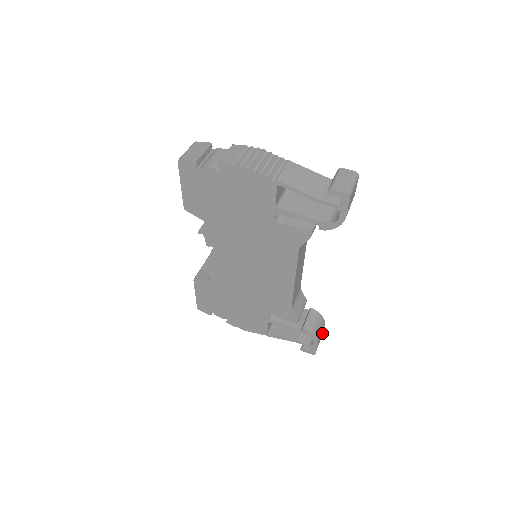
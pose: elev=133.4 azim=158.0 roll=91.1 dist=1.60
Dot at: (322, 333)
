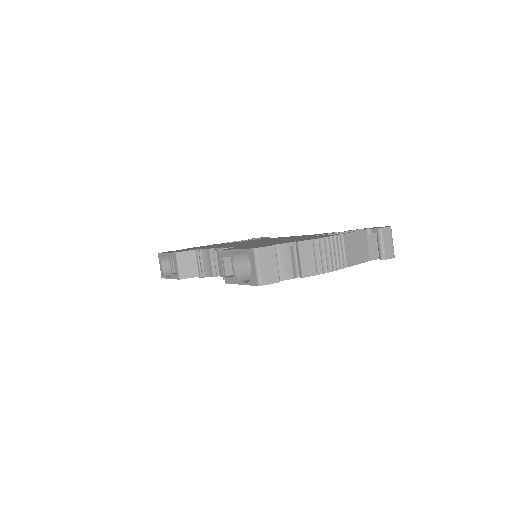
Dot at: occluded
